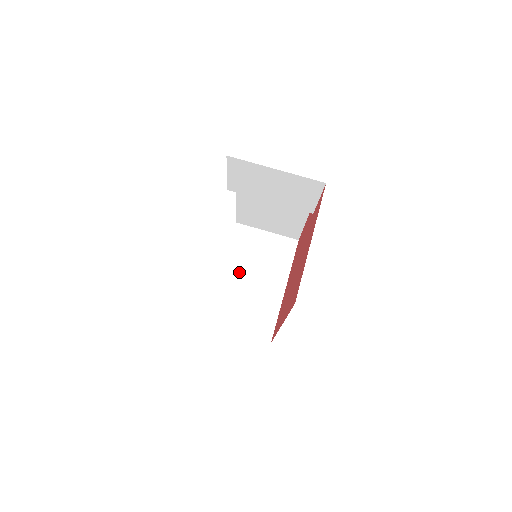
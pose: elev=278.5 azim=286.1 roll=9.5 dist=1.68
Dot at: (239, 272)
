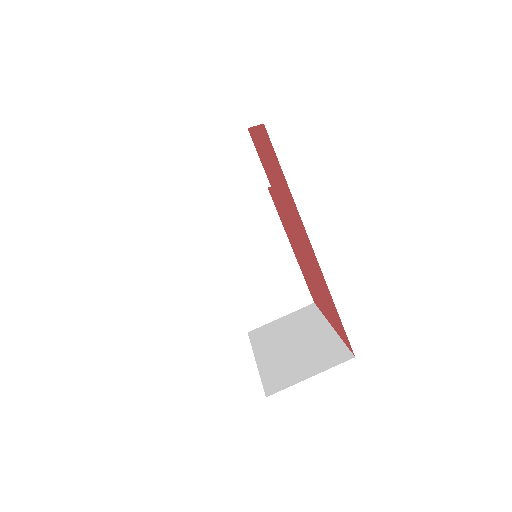
Dot at: (276, 348)
